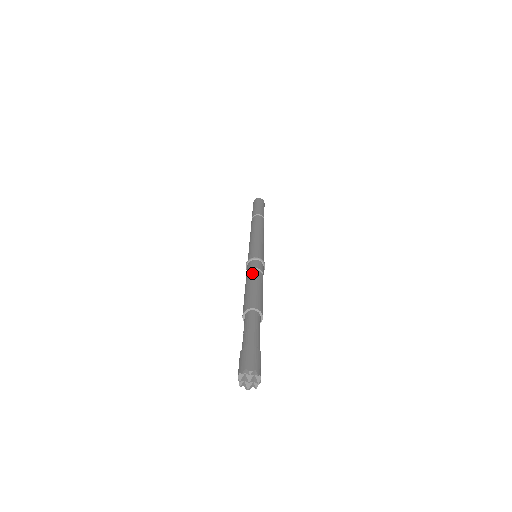
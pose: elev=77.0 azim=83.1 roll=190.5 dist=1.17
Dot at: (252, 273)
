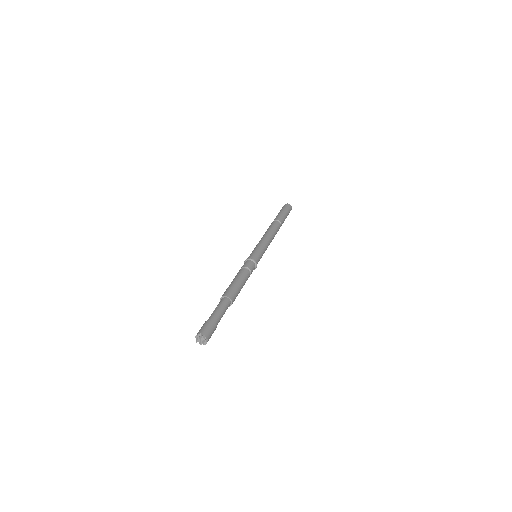
Dot at: (246, 272)
